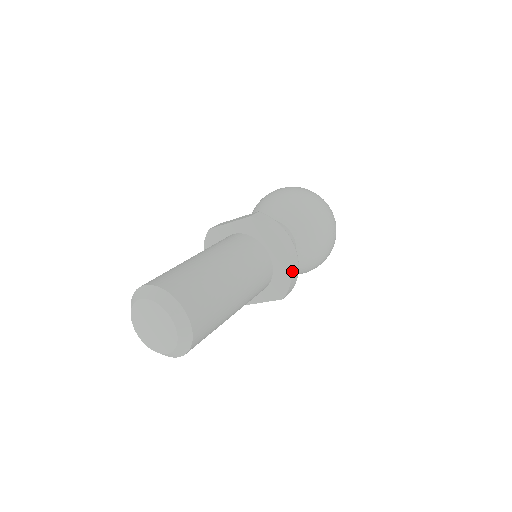
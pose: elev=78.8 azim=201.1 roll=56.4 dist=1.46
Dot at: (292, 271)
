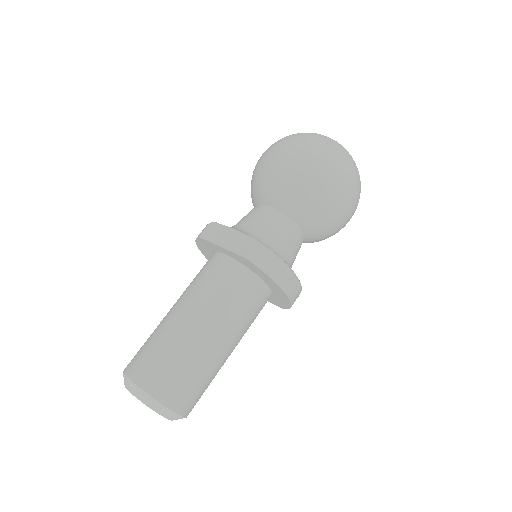
Dot at: (293, 303)
